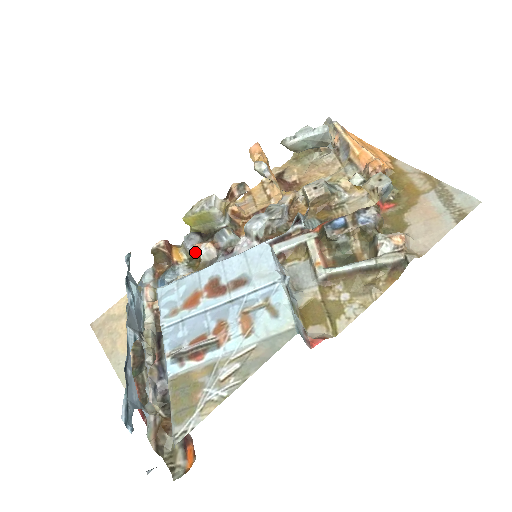
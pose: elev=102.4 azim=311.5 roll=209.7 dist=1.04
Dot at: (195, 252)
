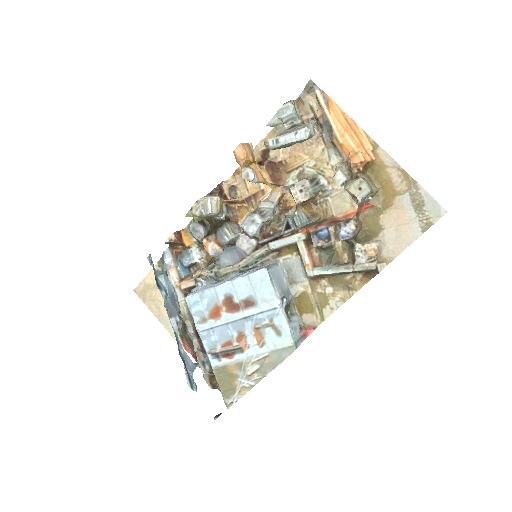
Dot at: occluded
